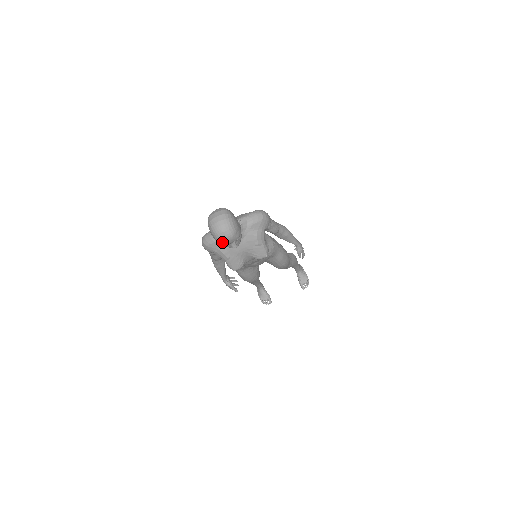
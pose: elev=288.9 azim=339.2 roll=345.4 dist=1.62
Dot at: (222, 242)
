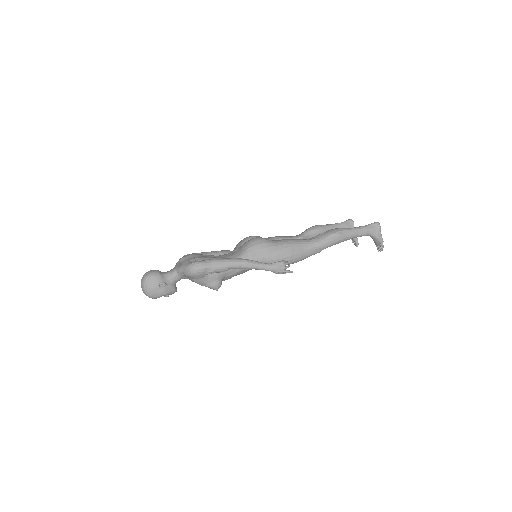
Dot at: occluded
